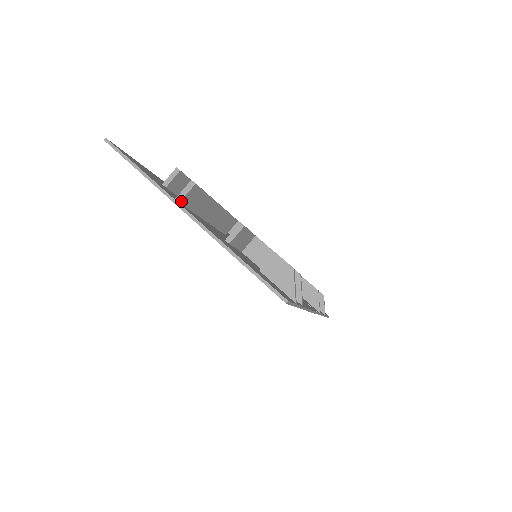
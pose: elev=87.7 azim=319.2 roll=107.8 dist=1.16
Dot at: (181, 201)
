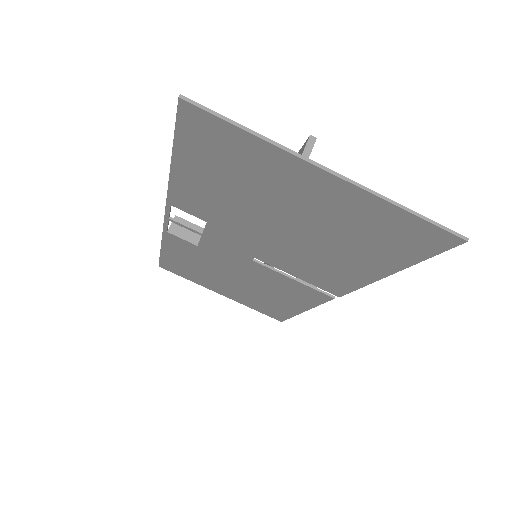
Dot at: (307, 160)
